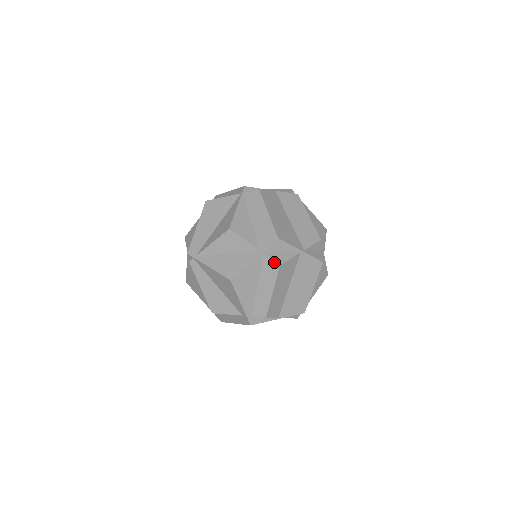
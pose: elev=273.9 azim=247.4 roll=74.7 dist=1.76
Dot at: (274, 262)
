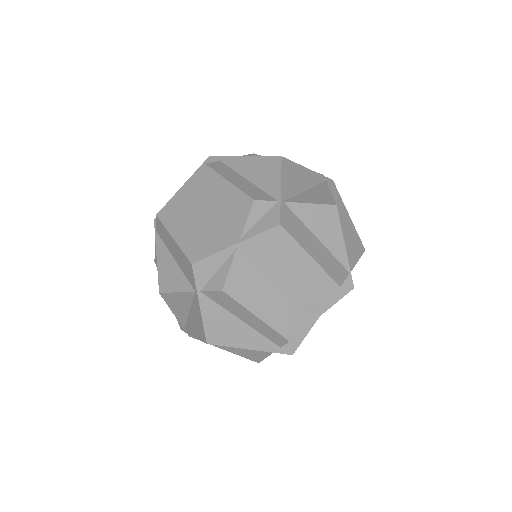
Dot at: (216, 292)
